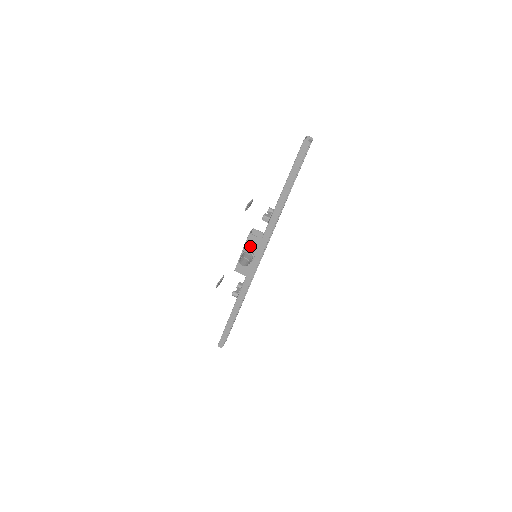
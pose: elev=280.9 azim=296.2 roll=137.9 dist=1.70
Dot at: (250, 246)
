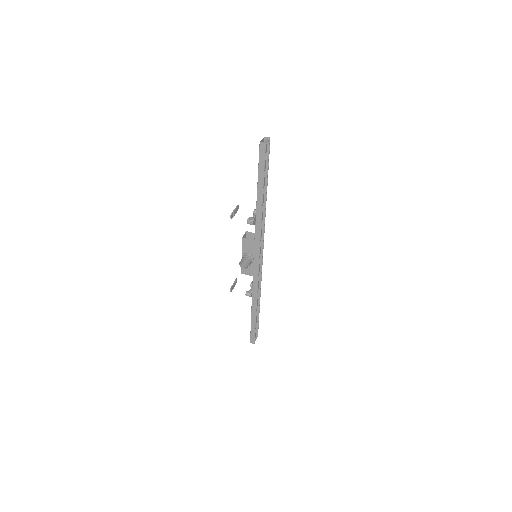
Dot at: (247, 249)
